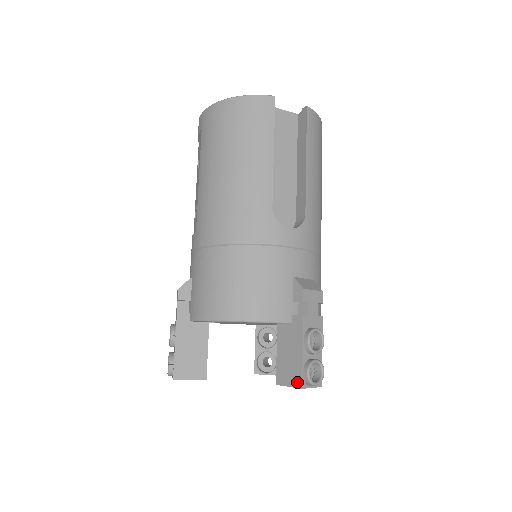
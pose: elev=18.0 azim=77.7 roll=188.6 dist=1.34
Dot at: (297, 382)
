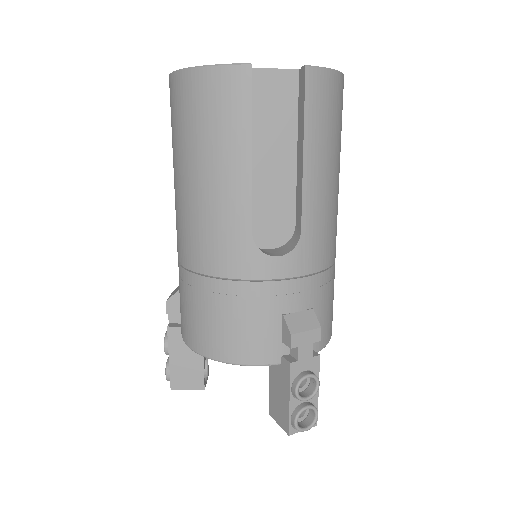
Dot at: (285, 426)
